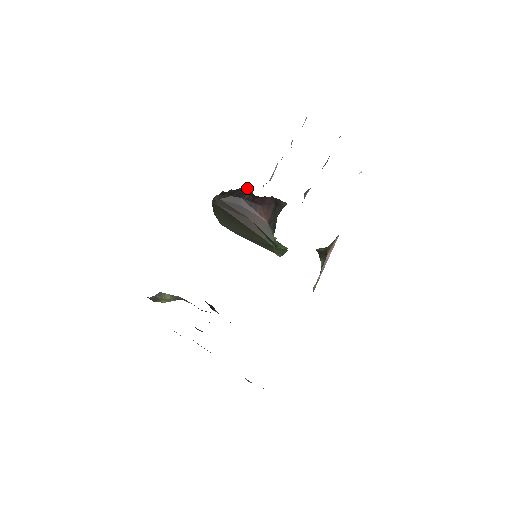
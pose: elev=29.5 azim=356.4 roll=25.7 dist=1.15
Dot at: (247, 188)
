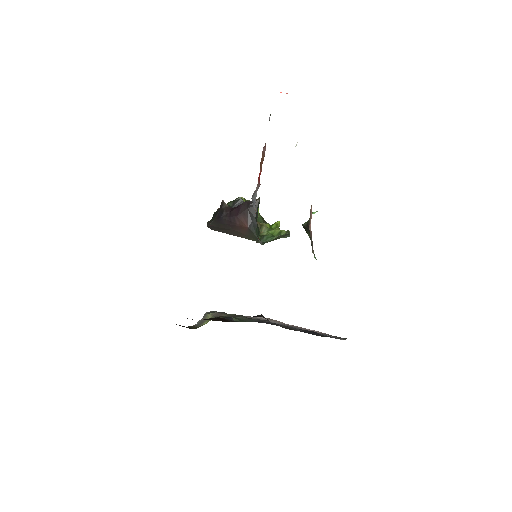
Dot at: (223, 205)
